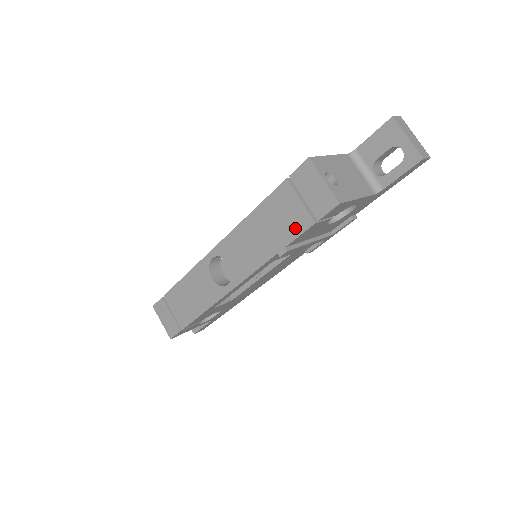
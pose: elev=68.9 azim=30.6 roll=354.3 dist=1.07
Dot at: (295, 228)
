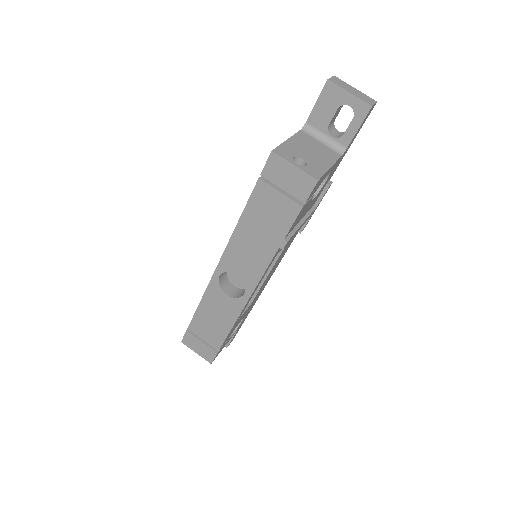
Dot at: (286, 219)
